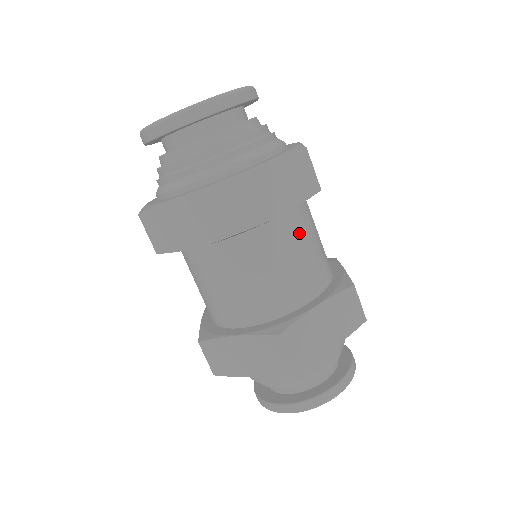
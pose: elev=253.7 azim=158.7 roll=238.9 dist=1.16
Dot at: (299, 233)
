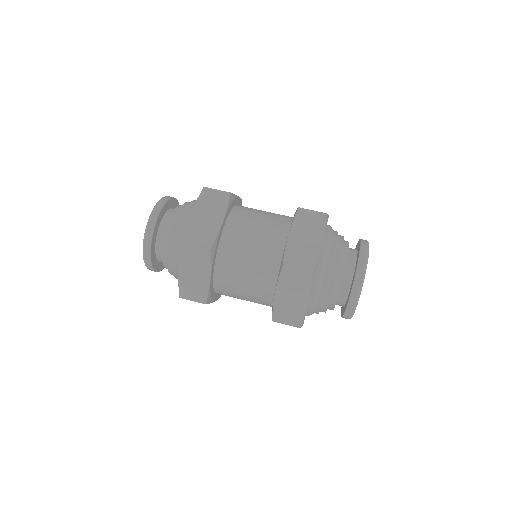
Dot at: (246, 220)
